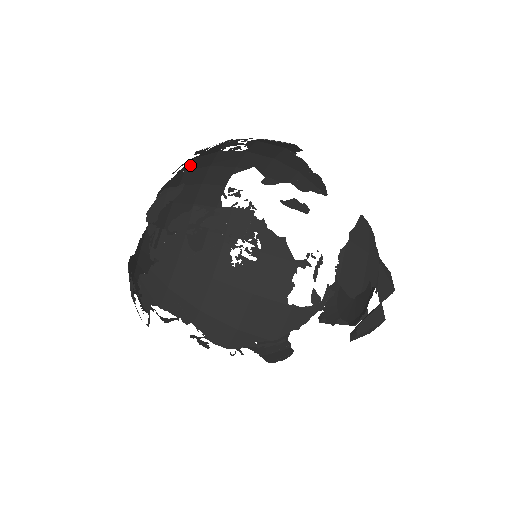
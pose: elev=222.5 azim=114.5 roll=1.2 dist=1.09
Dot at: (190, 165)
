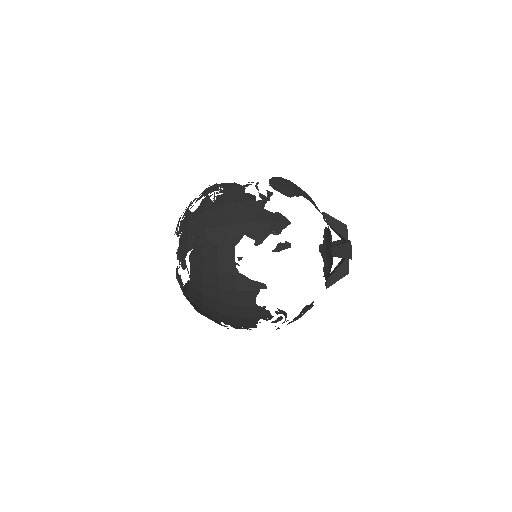
Dot at: occluded
